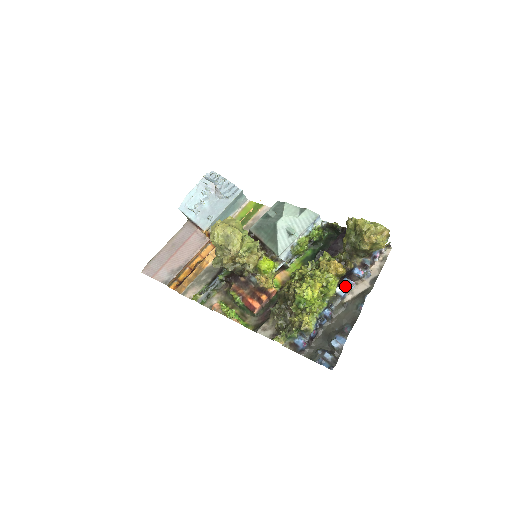
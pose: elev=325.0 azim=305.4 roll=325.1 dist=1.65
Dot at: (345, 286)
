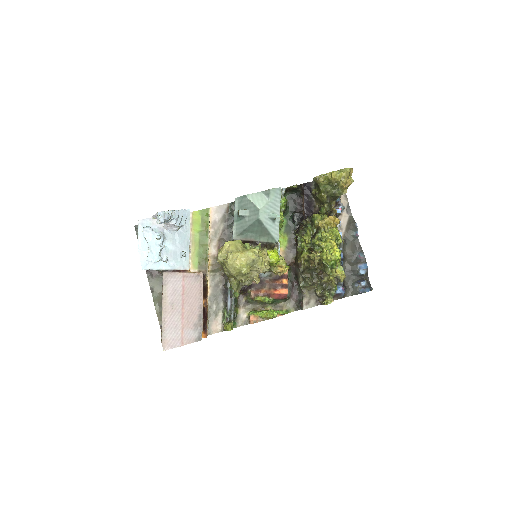
Dot at: occluded
